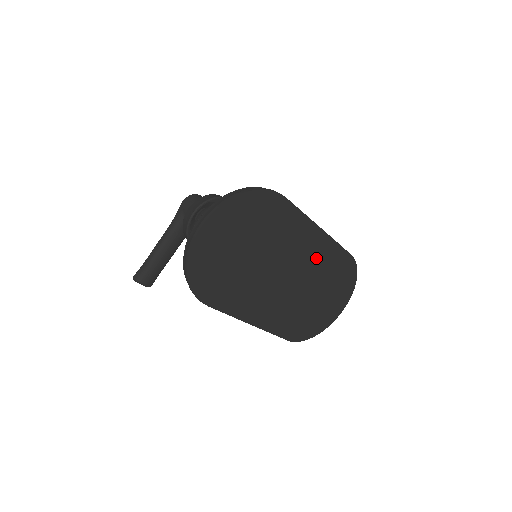
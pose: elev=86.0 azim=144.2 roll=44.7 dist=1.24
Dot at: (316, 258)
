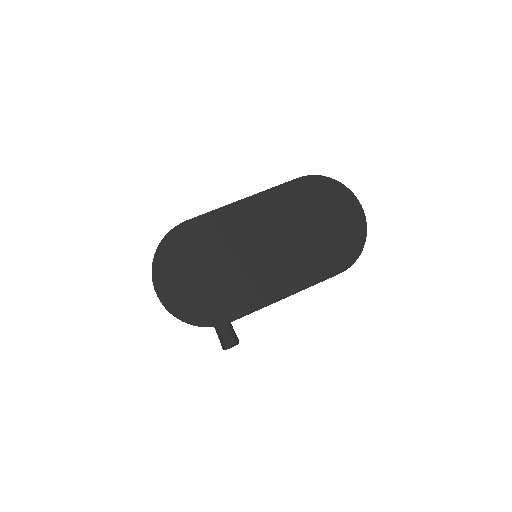
Dot at: (270, 214)
